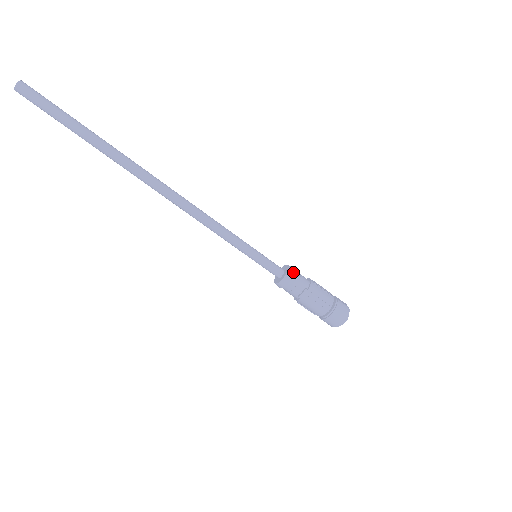
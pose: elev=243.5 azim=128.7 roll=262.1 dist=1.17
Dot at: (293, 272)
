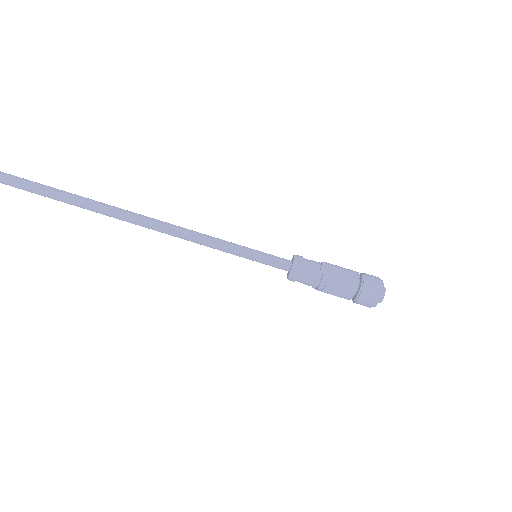
Dot at: (300, 256)
